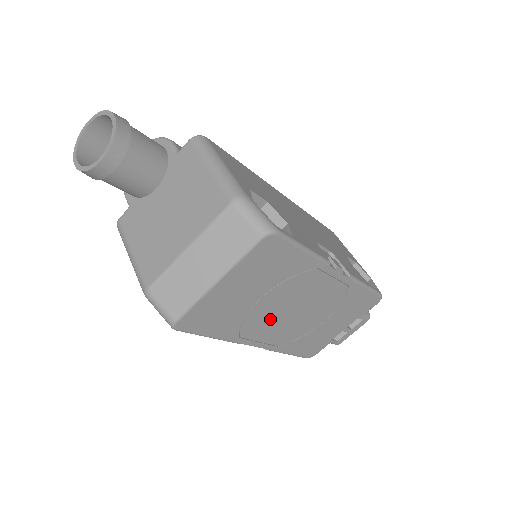
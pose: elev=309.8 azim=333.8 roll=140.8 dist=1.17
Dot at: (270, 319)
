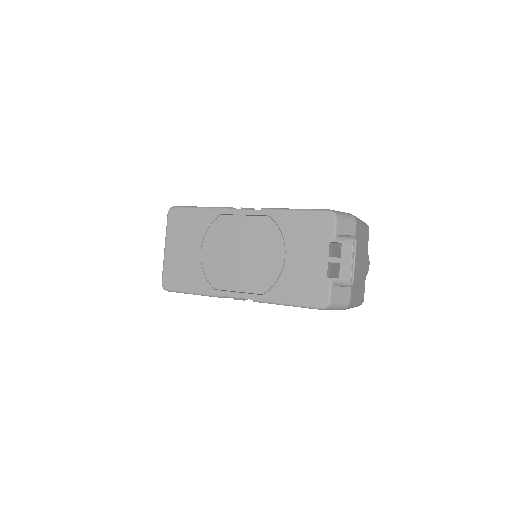
Dot at: (225, 267)
